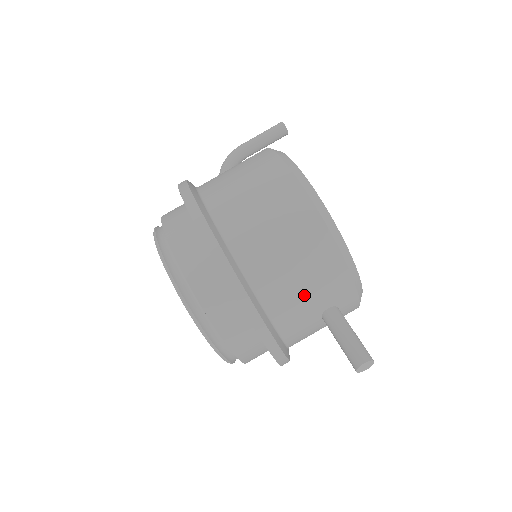
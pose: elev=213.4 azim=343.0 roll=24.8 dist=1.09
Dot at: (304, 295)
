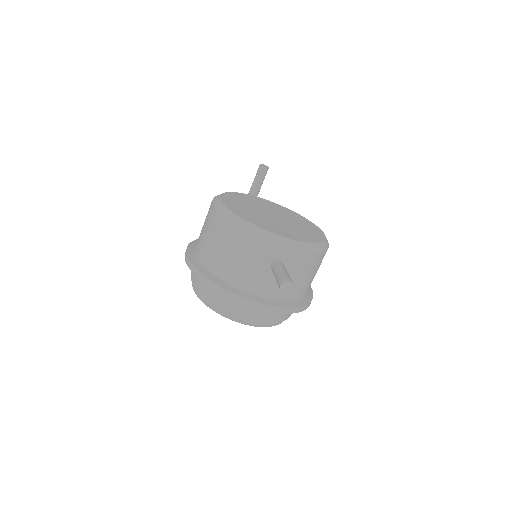
Dot at: (246, 265)
